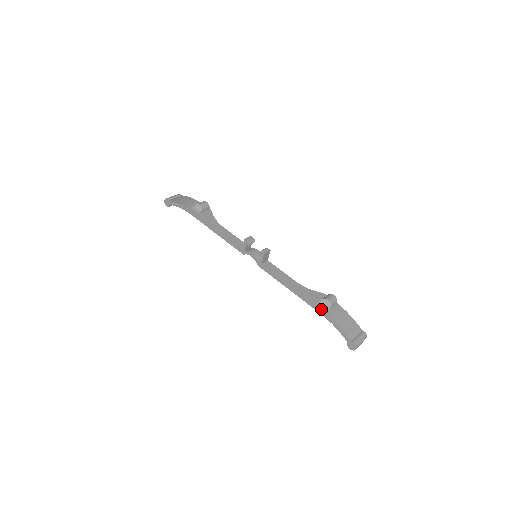
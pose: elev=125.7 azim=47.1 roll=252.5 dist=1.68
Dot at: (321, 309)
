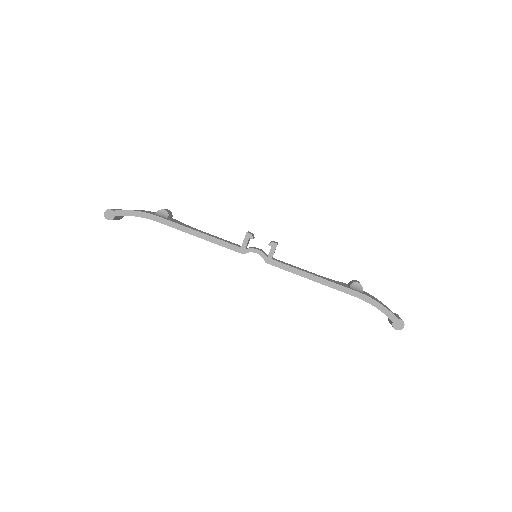
Dot at: (357, 291)
